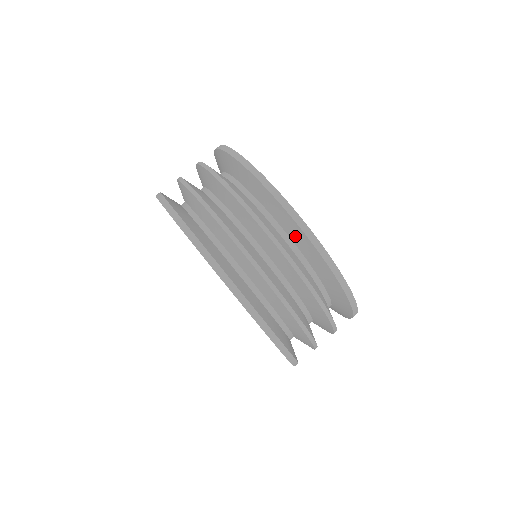
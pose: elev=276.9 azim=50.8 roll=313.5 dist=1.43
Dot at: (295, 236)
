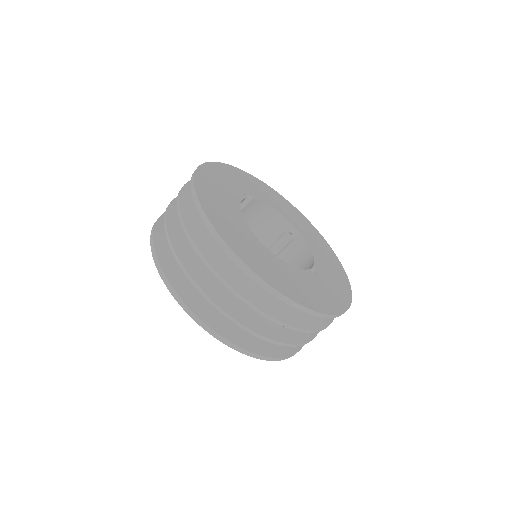
Dot at: occluded
